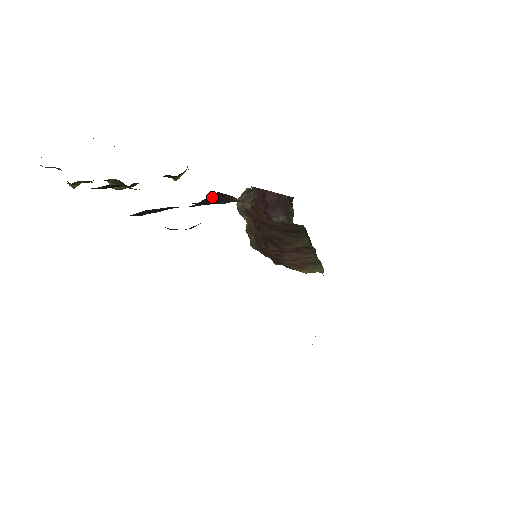
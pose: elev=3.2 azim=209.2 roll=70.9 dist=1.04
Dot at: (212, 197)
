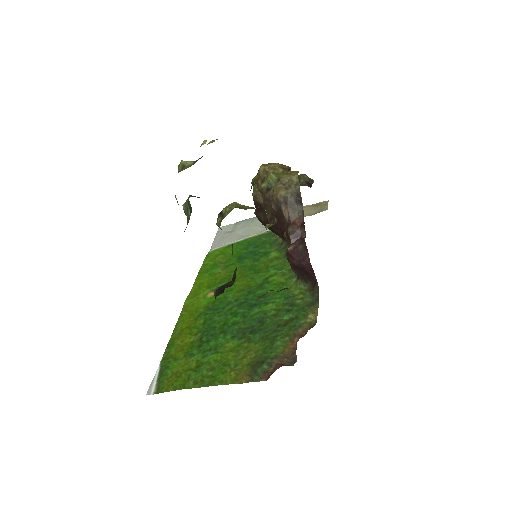
Dot at: occluded
